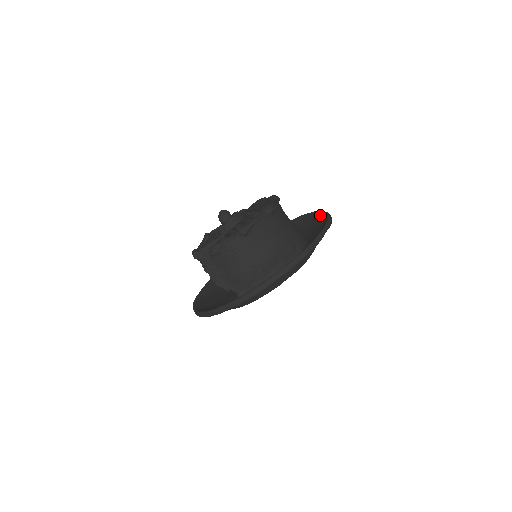
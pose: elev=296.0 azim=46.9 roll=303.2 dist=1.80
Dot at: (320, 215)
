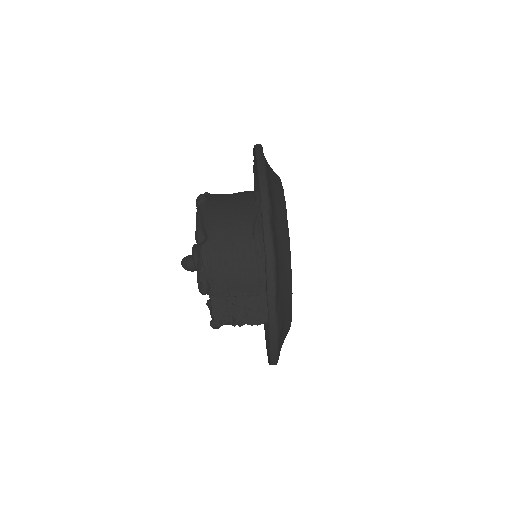
Dot at: (255, 164)
